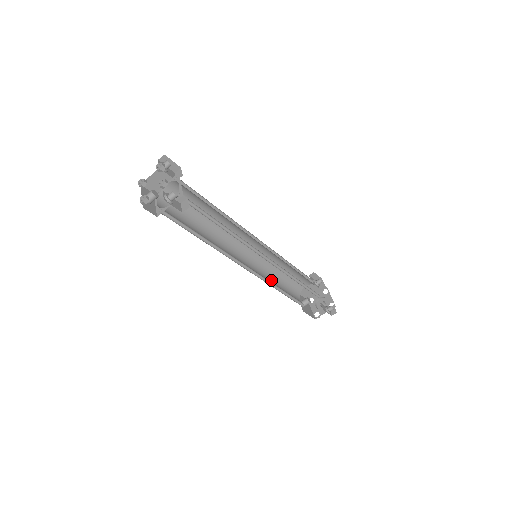
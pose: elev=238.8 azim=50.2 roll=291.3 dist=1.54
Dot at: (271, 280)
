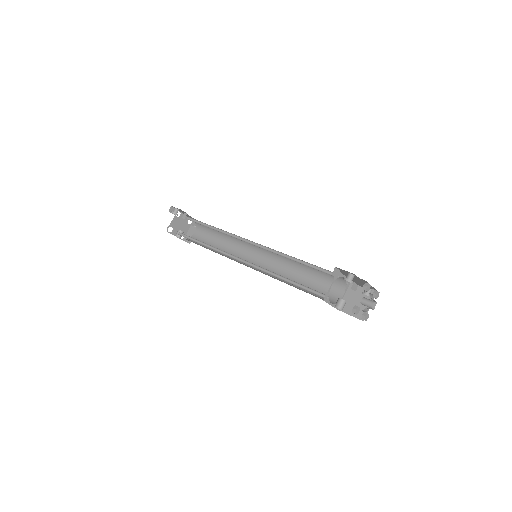
Dot at: occluded
